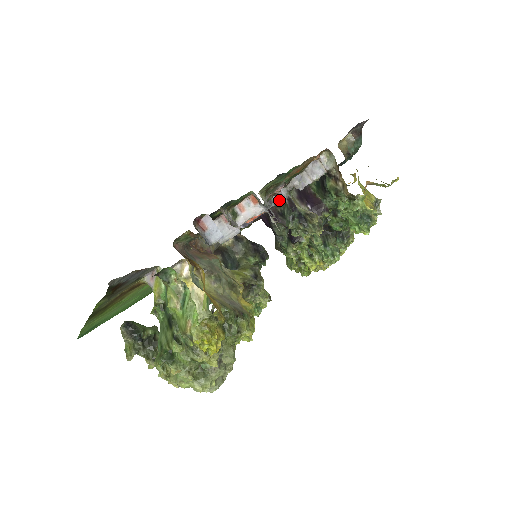
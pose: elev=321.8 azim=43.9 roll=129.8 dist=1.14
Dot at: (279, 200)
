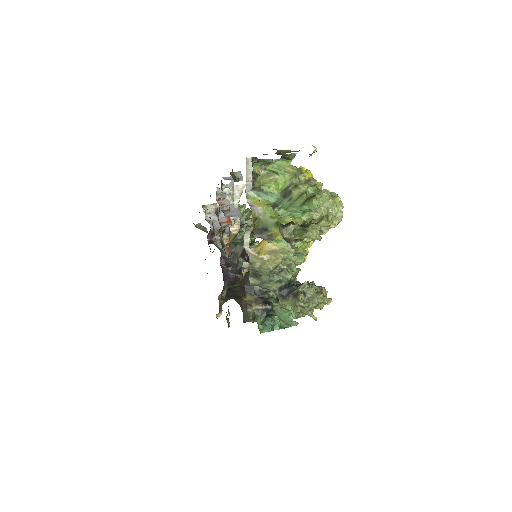
Dot at: occluded
